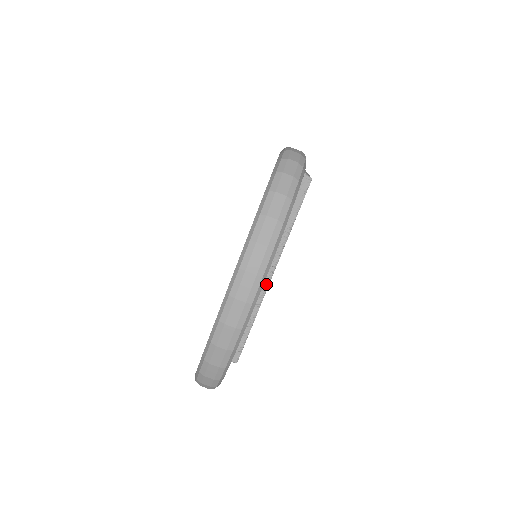
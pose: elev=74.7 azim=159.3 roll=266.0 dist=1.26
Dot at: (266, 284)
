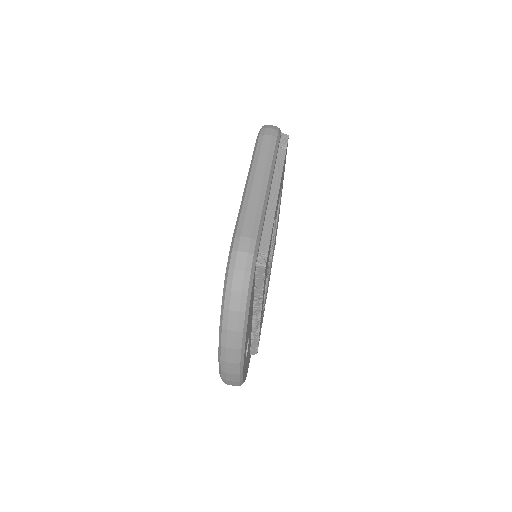
Dot at: (258, 321)
